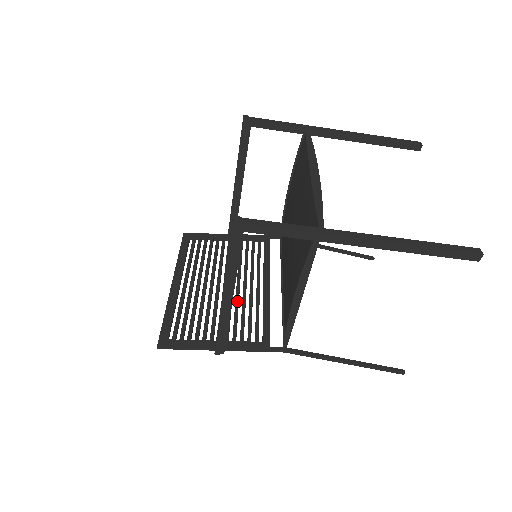
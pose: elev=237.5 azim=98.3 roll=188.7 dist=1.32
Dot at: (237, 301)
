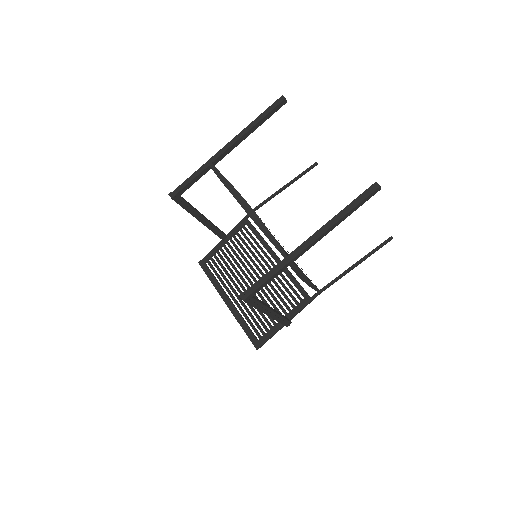
Dot at: (269, 284)
